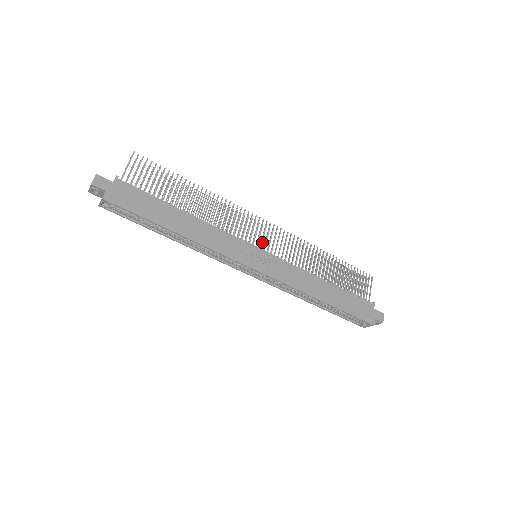
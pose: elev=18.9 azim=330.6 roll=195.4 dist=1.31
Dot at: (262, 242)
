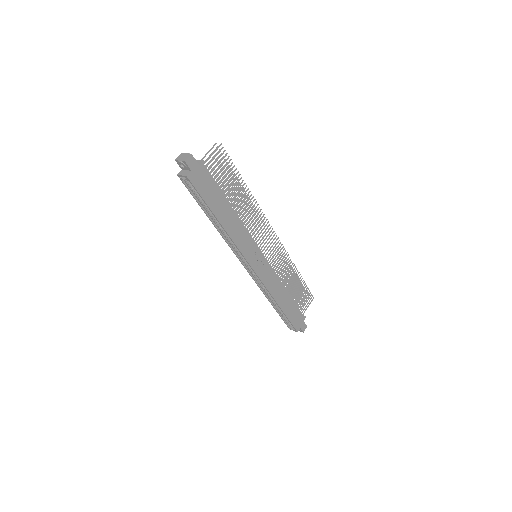
Dot at: occluded
